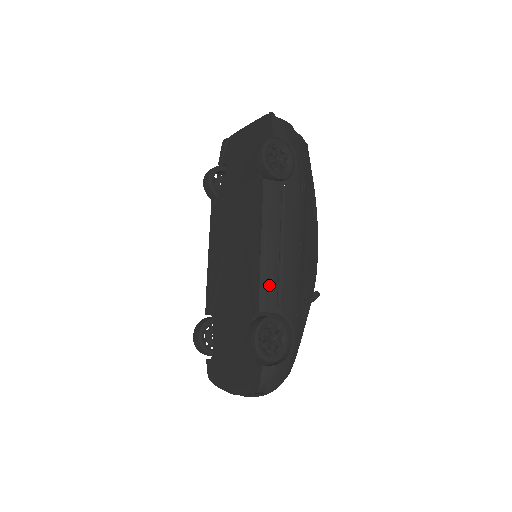
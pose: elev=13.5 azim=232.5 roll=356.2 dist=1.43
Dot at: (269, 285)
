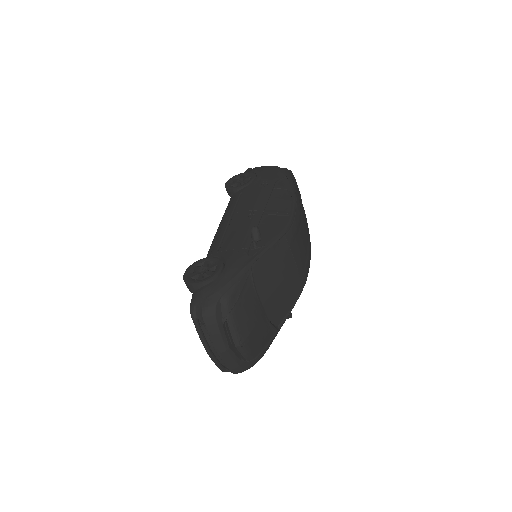
Dot at: (214, 243)
